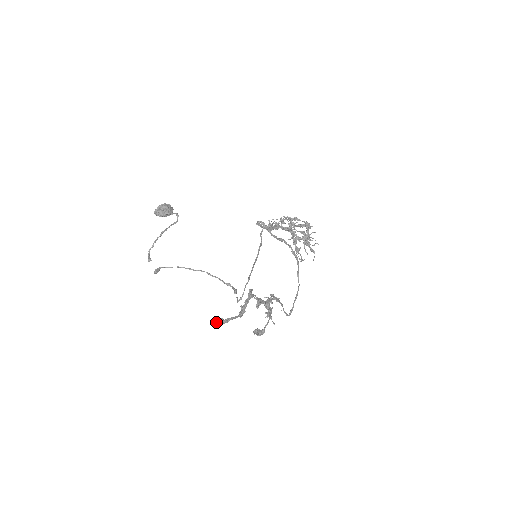
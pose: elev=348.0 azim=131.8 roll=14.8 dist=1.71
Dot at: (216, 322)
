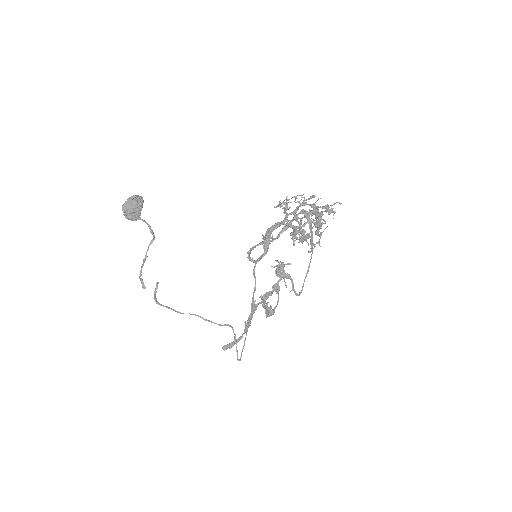
Dot at: (224, 349)
